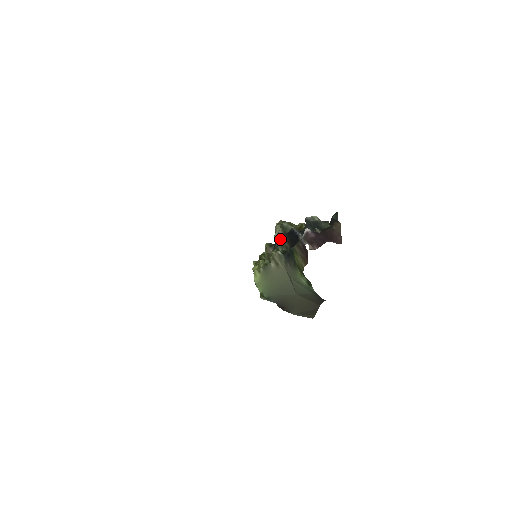
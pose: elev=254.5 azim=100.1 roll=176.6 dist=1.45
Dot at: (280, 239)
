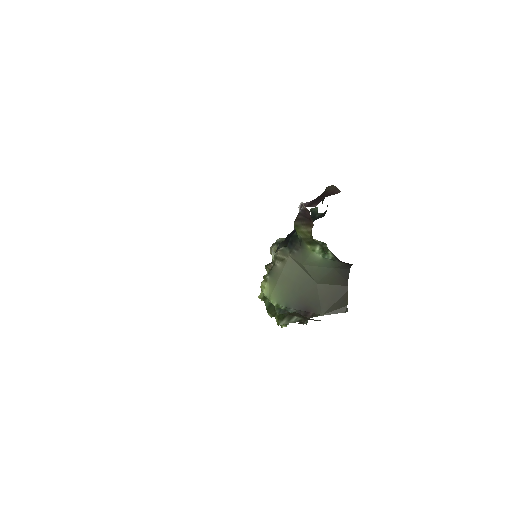
Dot at: occluded
